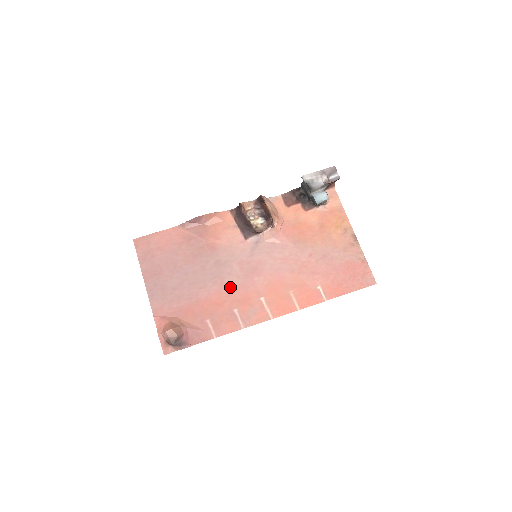
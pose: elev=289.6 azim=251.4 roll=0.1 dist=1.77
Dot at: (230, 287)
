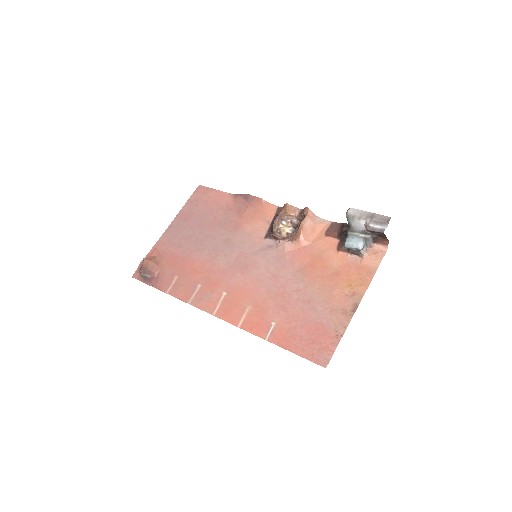
Dot at: (215, 265)
